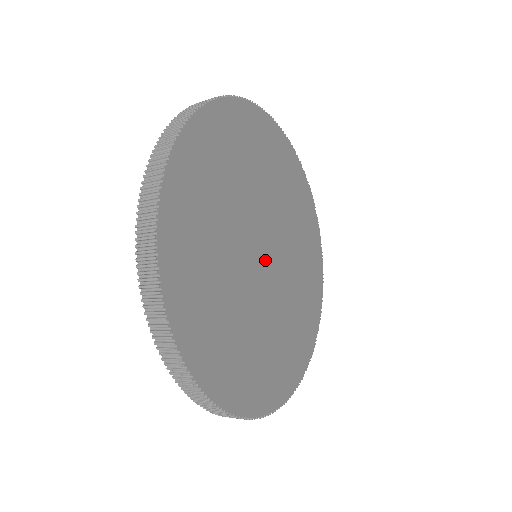
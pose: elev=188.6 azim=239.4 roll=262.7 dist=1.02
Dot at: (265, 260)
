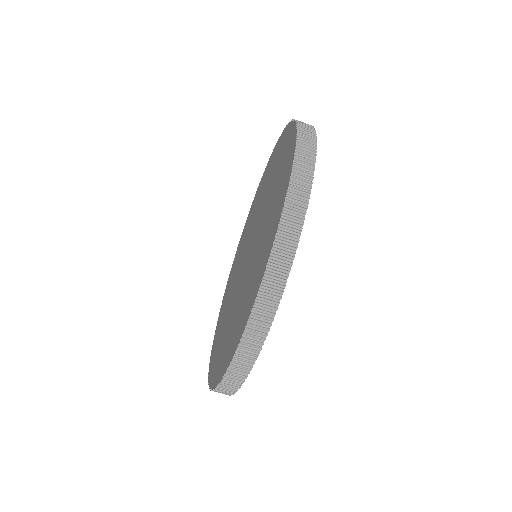
Dot at: occluded
